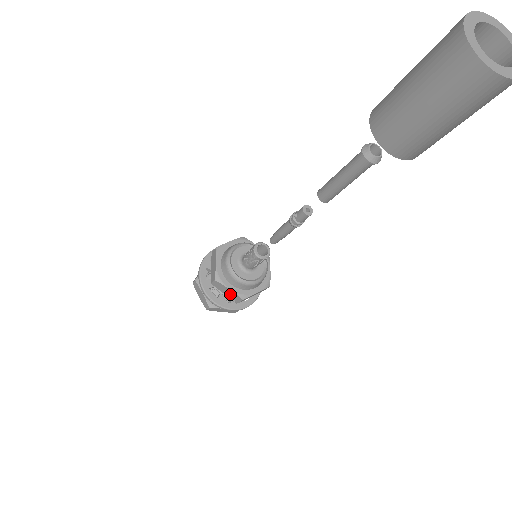
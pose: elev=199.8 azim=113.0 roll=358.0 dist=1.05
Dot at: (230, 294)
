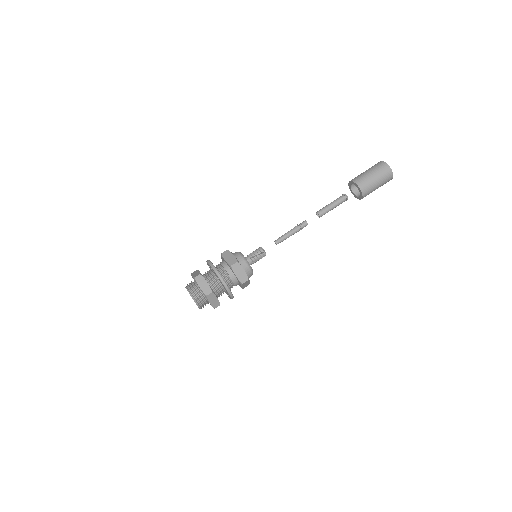
Dot at: (241, 275)
